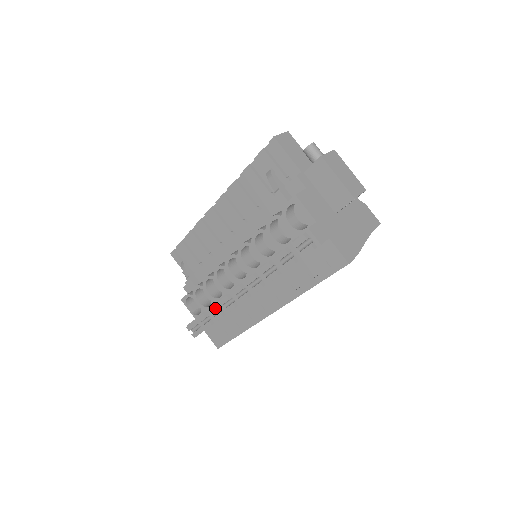
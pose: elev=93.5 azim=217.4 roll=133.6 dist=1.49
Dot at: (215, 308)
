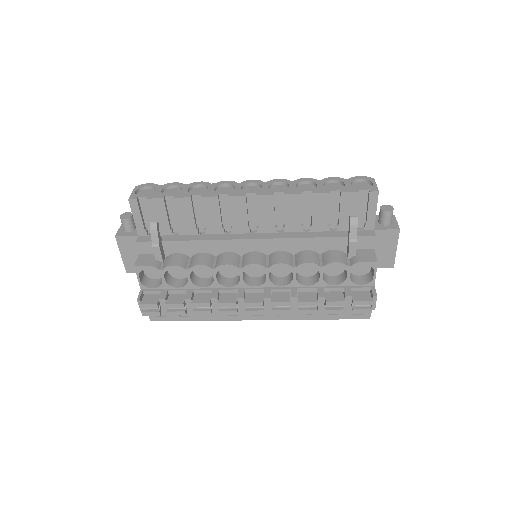
Dot at: (208, 306)
